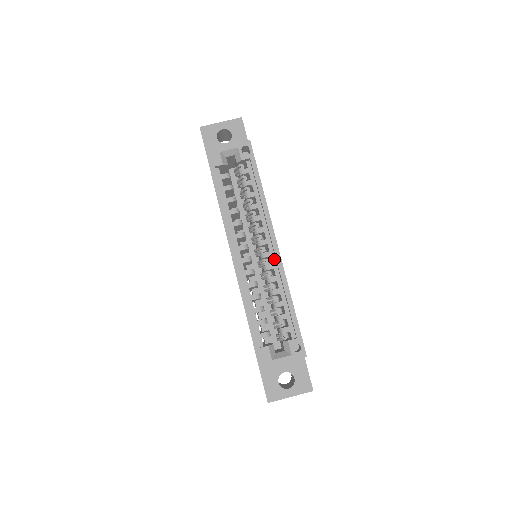
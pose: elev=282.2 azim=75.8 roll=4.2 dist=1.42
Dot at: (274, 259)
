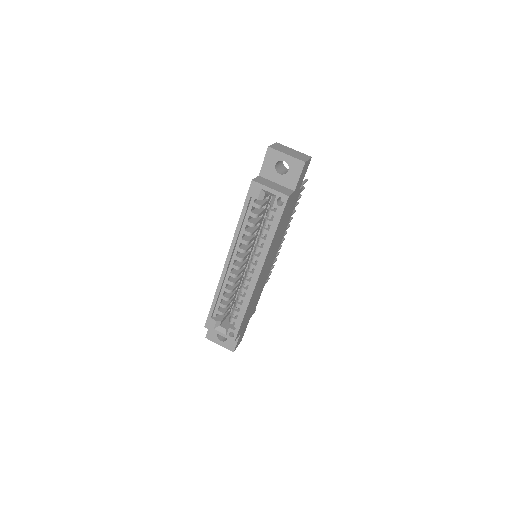
Dot at: (253, 280)
